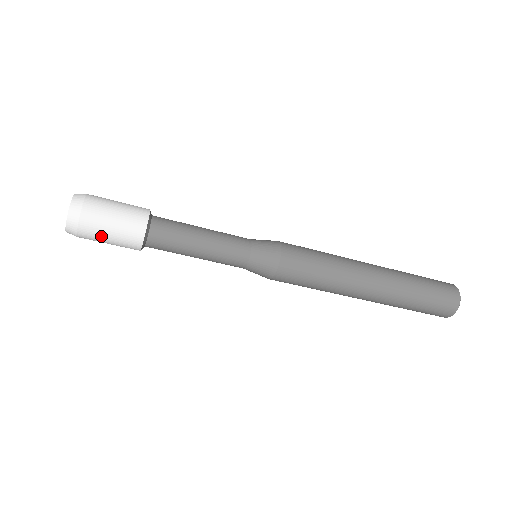
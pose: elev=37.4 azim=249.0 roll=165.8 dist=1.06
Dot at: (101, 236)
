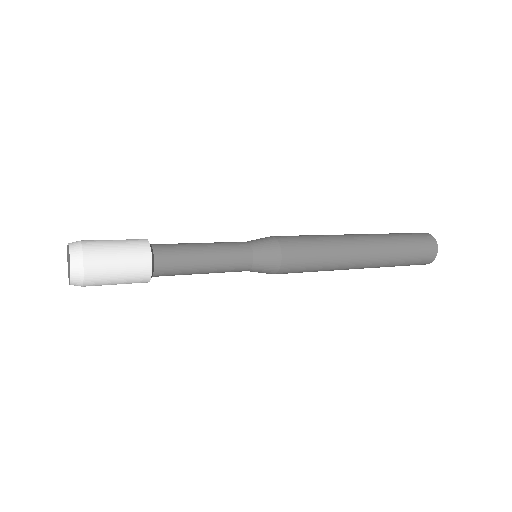
Dot at: (107, 284)
